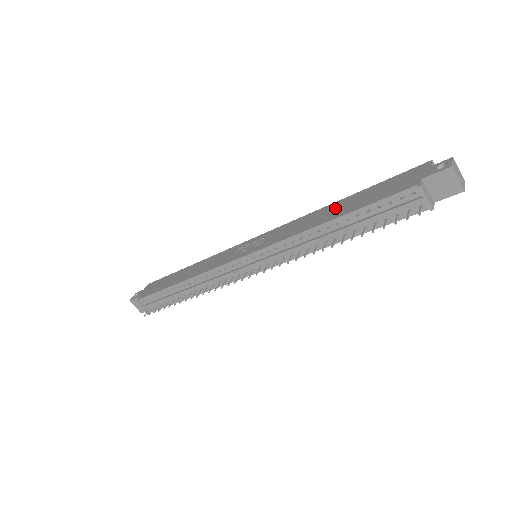
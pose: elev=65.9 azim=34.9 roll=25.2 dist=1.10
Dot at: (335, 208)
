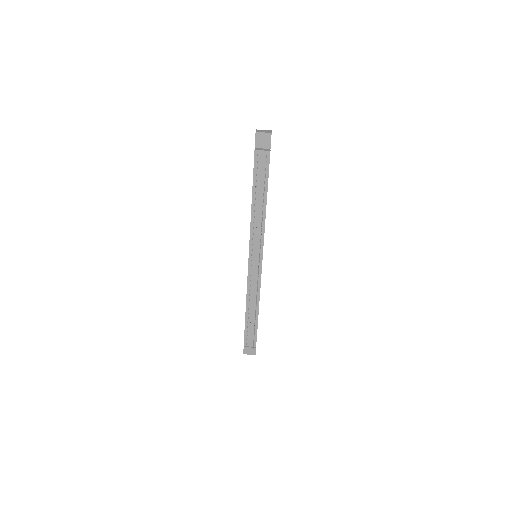
Dot at: occluded
